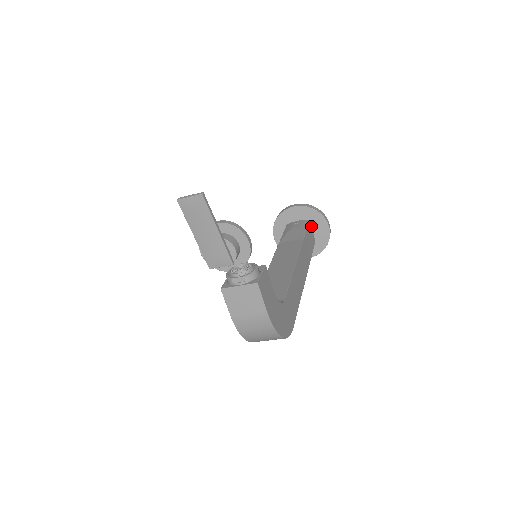
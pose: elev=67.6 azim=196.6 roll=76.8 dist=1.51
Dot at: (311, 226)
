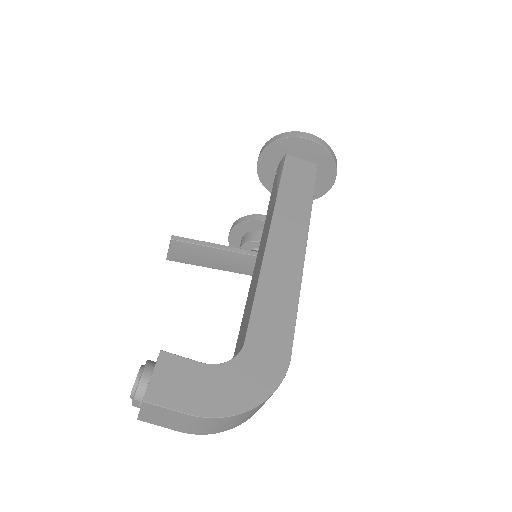
Dot at: (295, 157)
